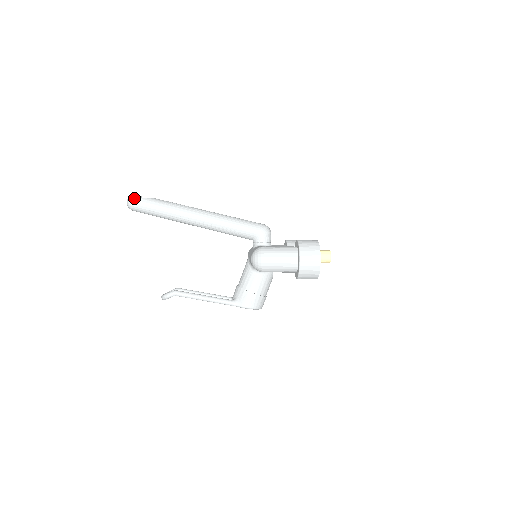
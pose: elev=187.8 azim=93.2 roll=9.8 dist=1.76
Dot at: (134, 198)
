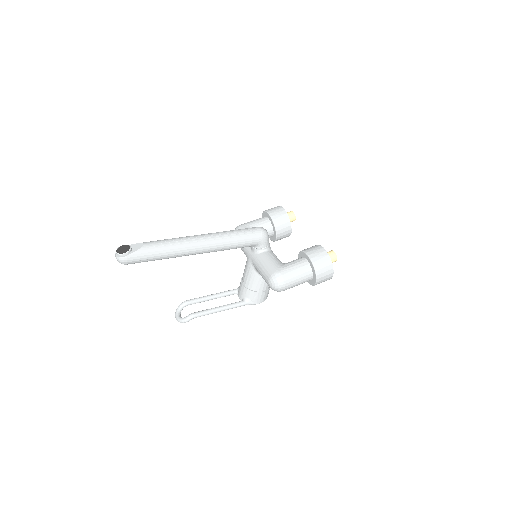
Dot at: (126, 256)
